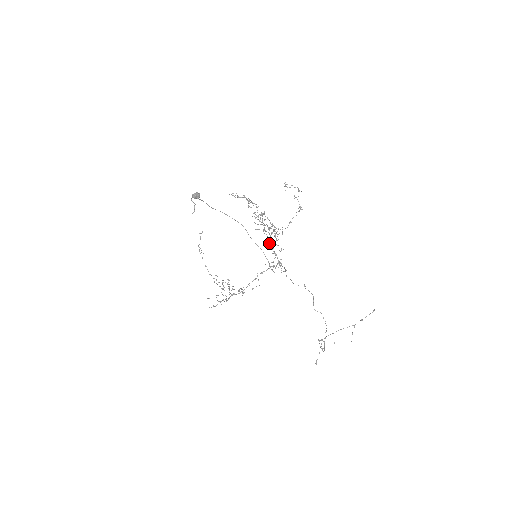
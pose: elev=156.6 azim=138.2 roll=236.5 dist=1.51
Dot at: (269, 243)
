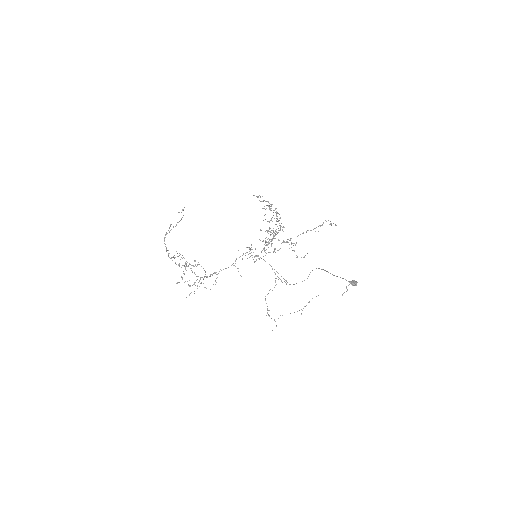
Dot at: occluded
